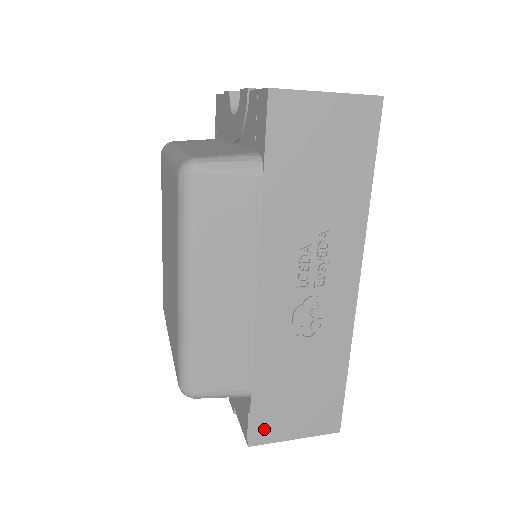
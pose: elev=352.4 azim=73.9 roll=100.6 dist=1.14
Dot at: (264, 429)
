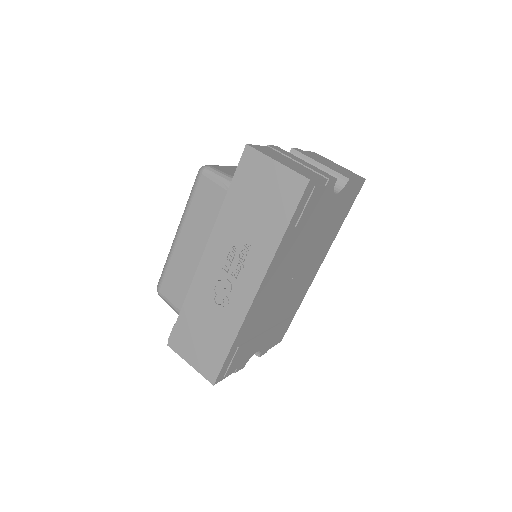
Dot at: (178, 342)
